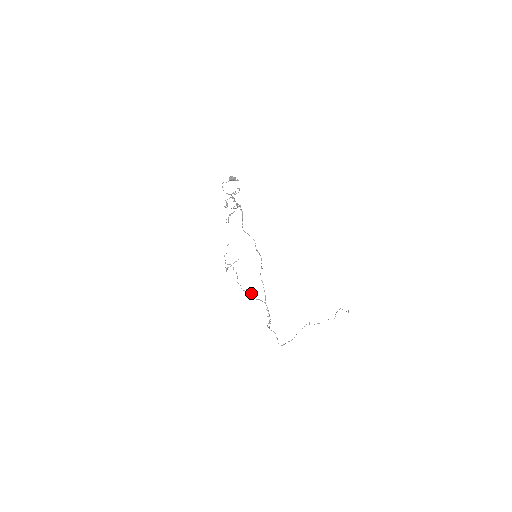
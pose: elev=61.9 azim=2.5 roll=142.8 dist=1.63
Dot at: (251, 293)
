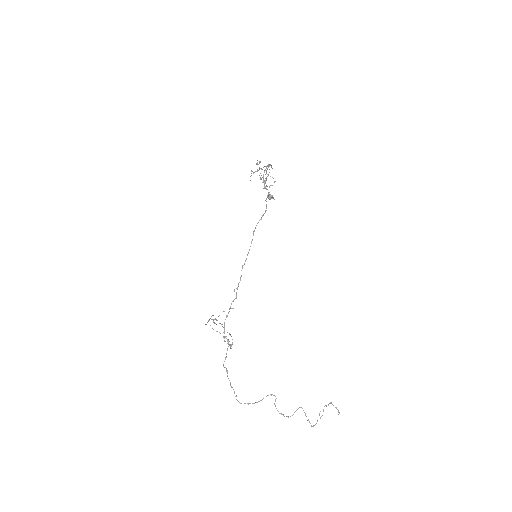
Dot at: occluded
